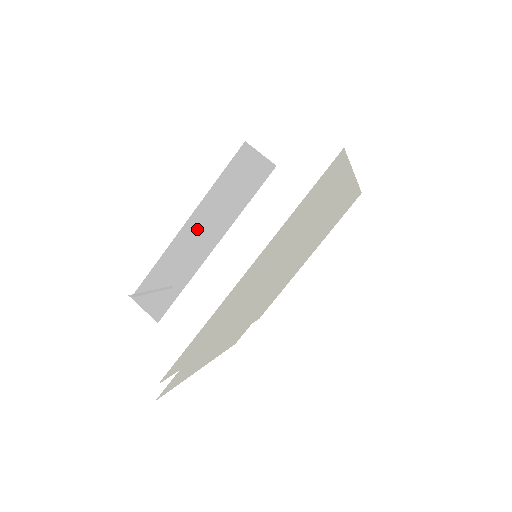
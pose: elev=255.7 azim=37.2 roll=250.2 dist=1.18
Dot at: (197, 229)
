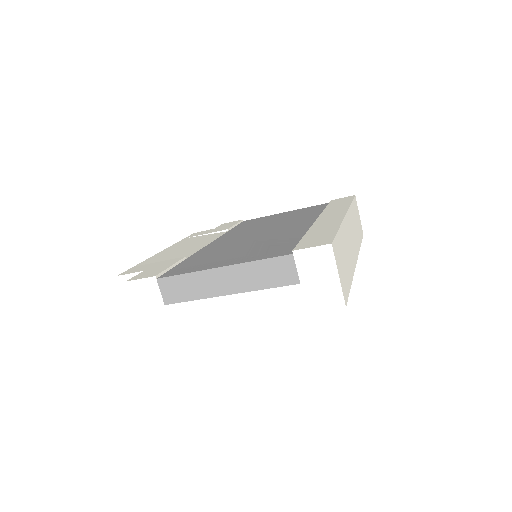
Dot at: (226, 276)
